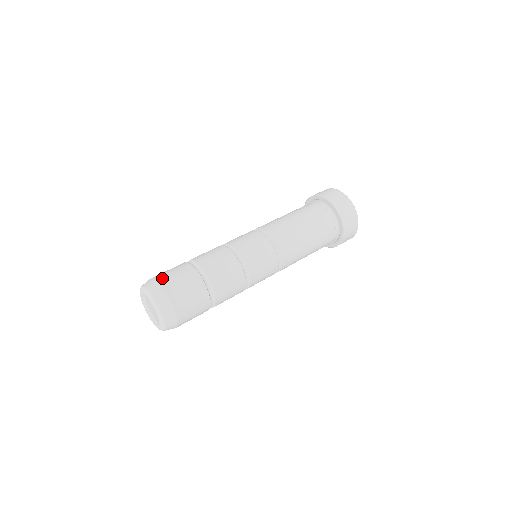
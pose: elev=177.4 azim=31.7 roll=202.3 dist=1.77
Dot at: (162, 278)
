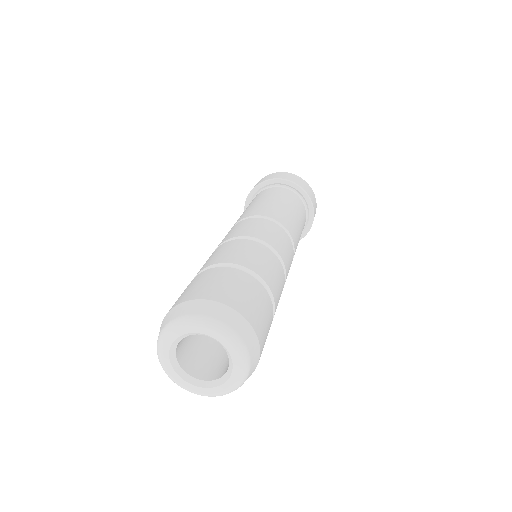
Dot at: (229, 298)
